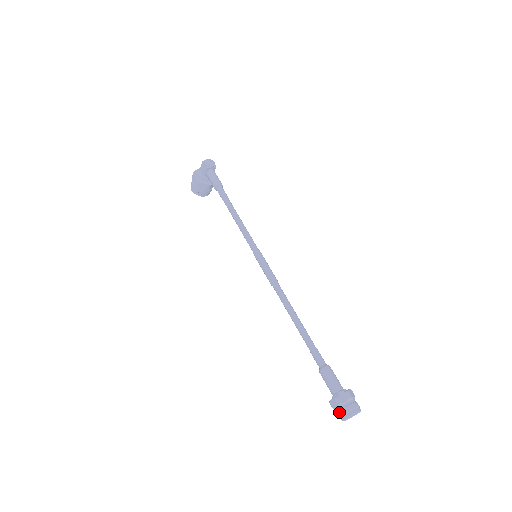
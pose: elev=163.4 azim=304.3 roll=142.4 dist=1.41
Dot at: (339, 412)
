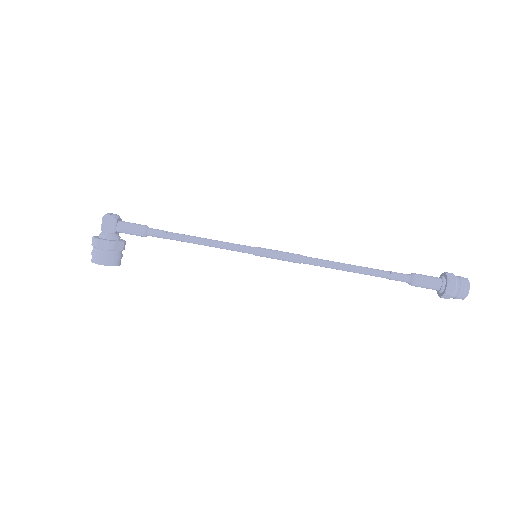
Dot at: (461, 289)
